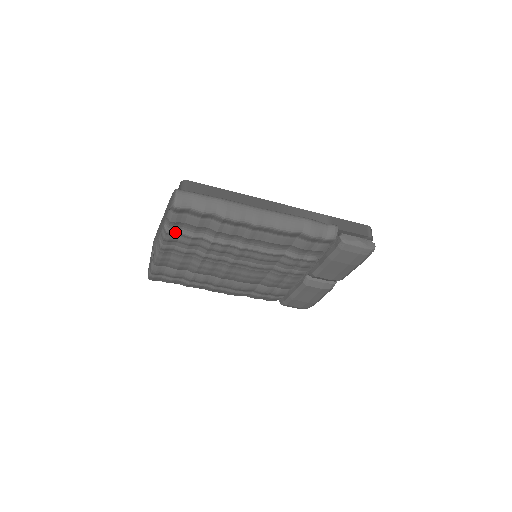
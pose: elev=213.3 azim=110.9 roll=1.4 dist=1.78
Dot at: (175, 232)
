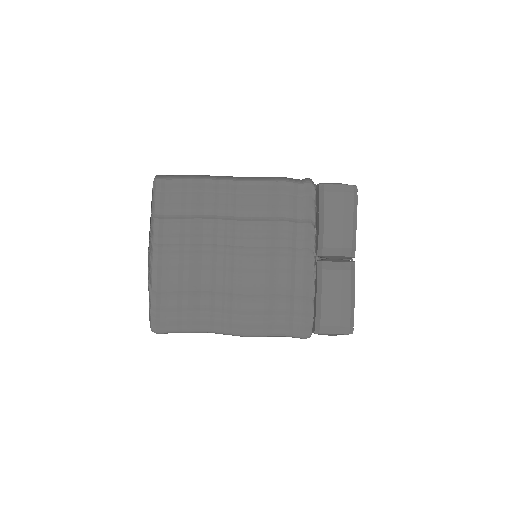
Dot at: (163, 219)
